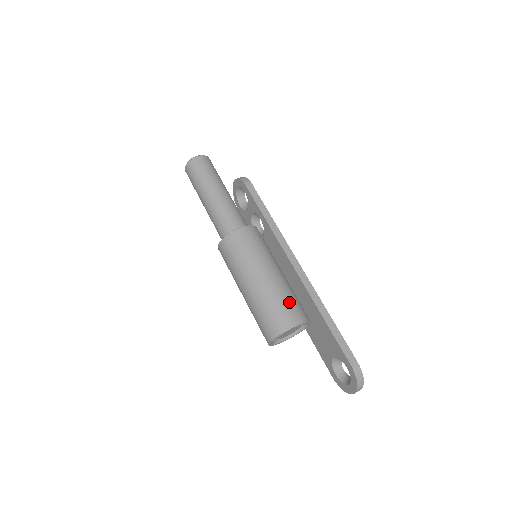
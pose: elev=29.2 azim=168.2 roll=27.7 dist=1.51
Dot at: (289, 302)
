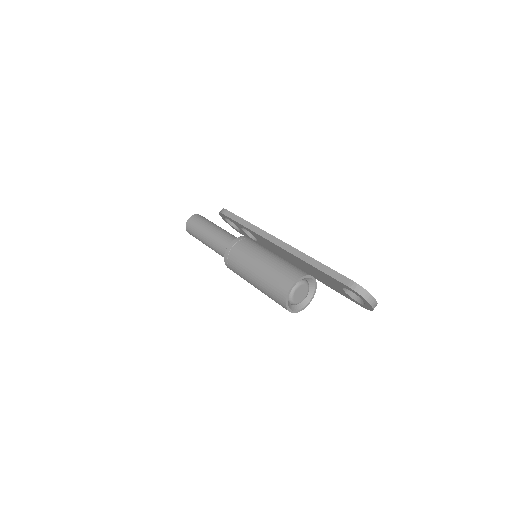
Dot at: (282, 272)
